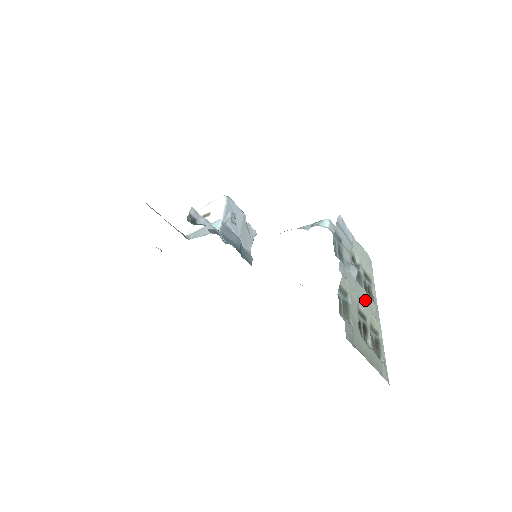
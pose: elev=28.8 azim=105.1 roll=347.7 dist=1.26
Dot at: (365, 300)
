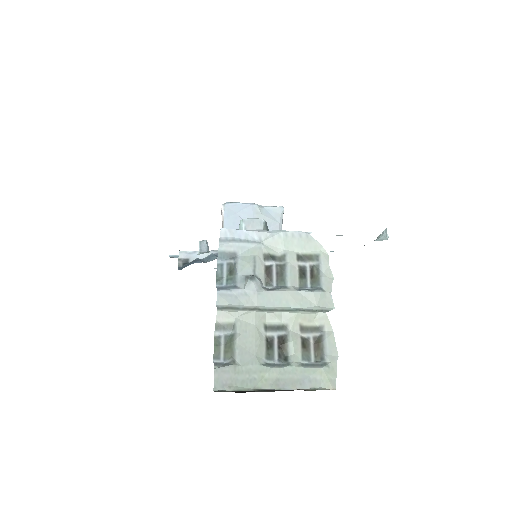
Dot at: (287, 301)
